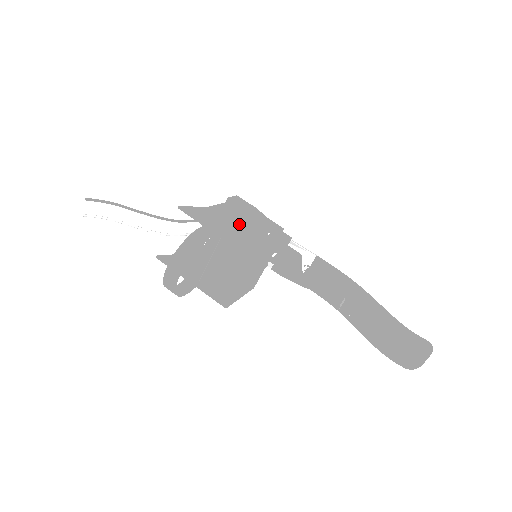
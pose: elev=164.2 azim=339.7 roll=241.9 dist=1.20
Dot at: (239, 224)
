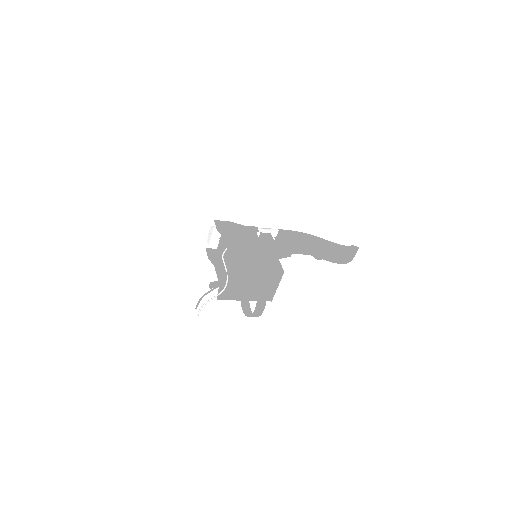
Dot at: (250, 250)
